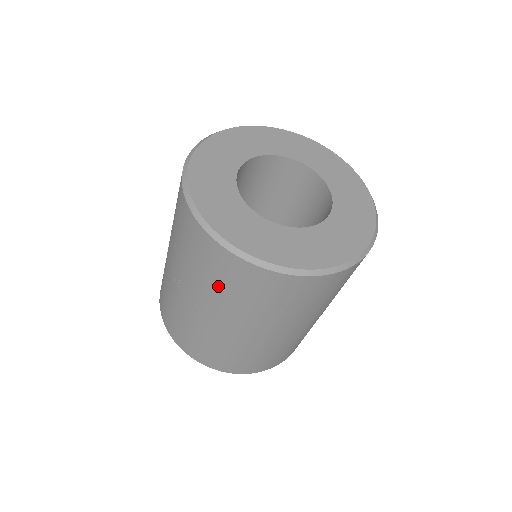
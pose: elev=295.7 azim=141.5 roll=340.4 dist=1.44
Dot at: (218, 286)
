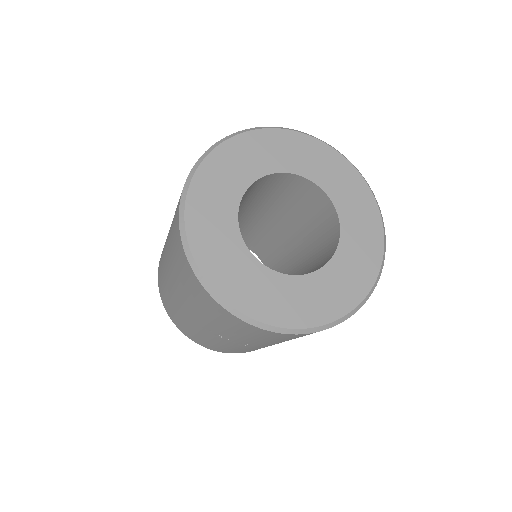
Dot at: occluded
